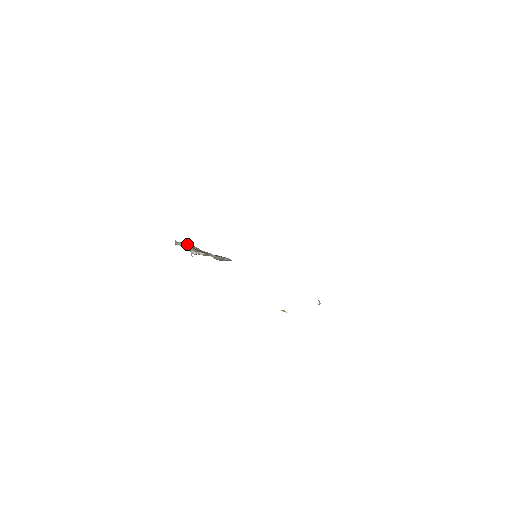
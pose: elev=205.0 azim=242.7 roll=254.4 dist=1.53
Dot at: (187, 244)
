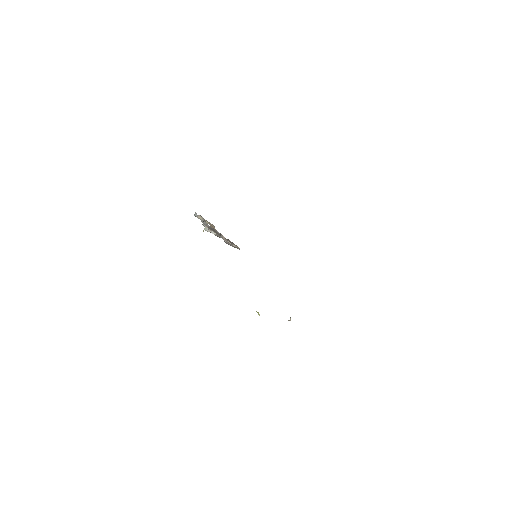
Dot at: occluded
